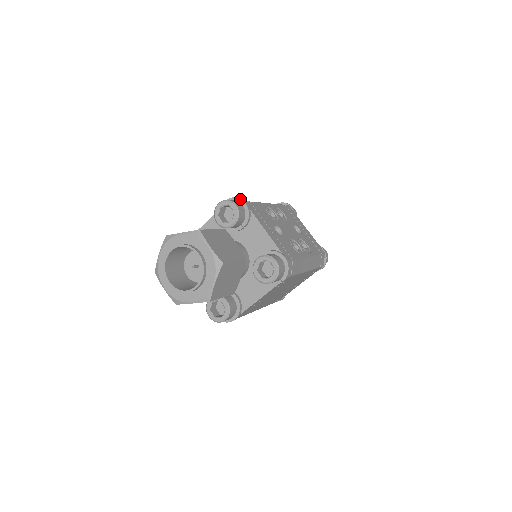
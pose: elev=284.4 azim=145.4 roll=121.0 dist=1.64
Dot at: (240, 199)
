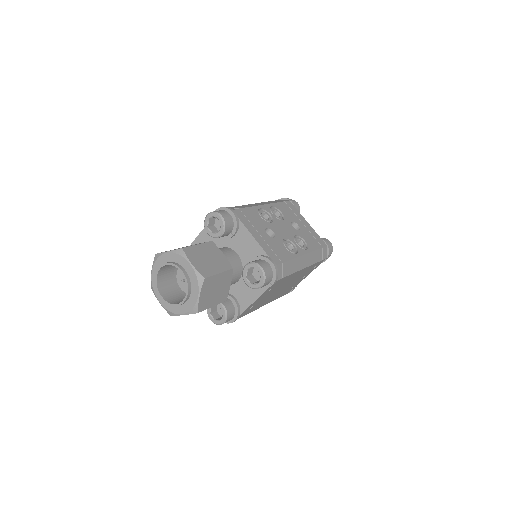
Dot at: (228, 208)
